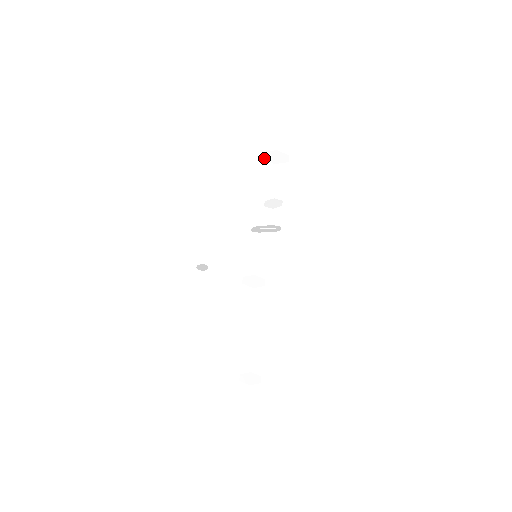
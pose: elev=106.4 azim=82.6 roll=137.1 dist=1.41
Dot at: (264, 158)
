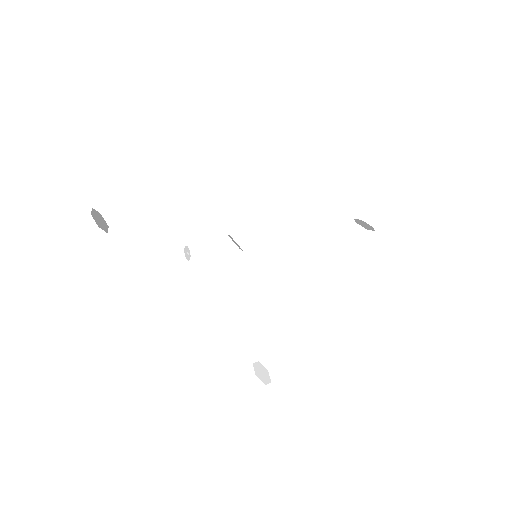
Dot at: (356, 220)
